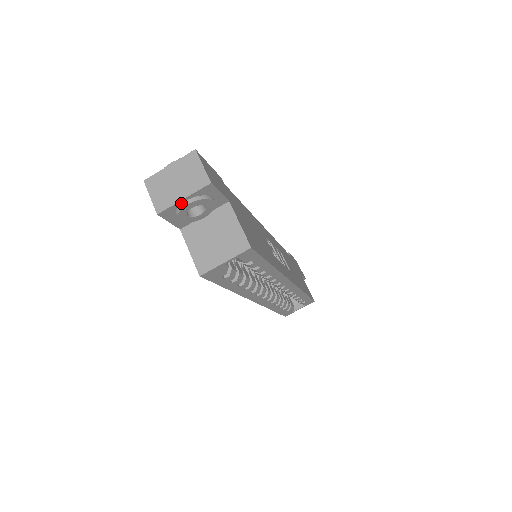
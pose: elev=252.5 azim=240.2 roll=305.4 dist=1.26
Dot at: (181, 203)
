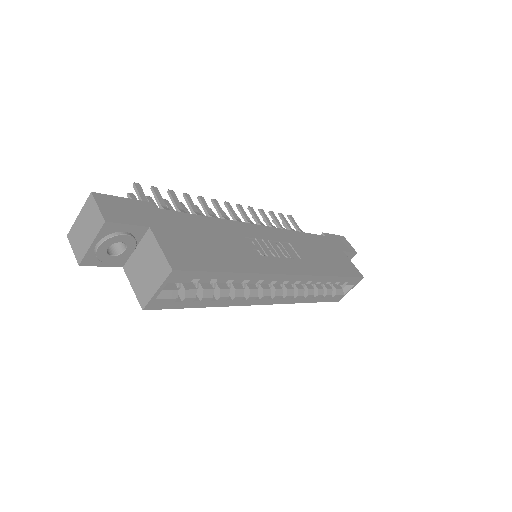
Dot at: (94, 248)
